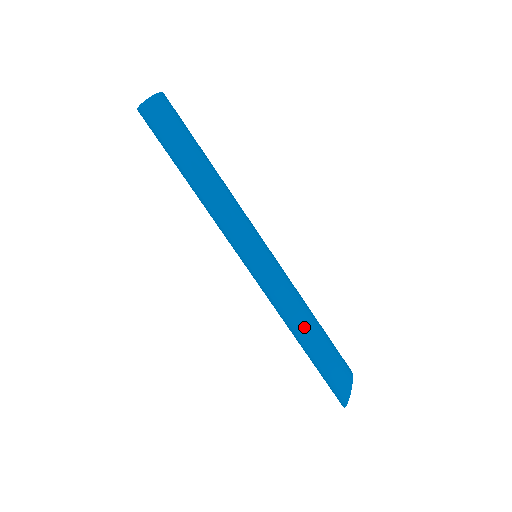
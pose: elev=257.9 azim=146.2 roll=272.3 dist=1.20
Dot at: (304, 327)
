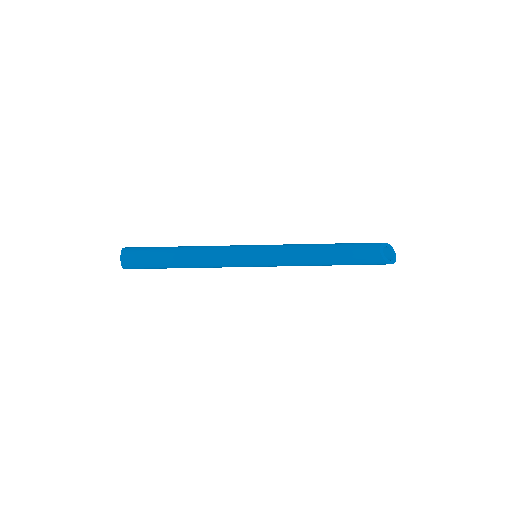
Dot at: (320, 265)
